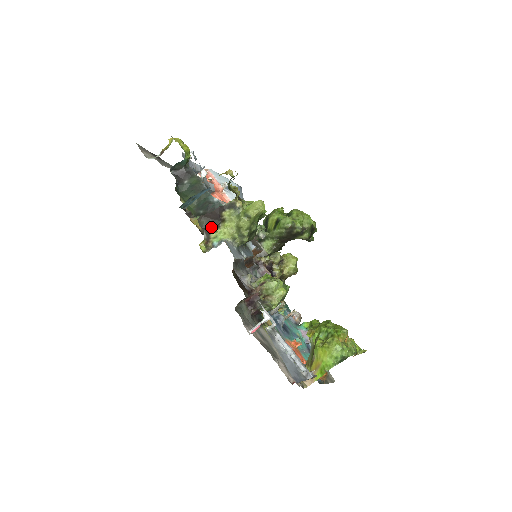
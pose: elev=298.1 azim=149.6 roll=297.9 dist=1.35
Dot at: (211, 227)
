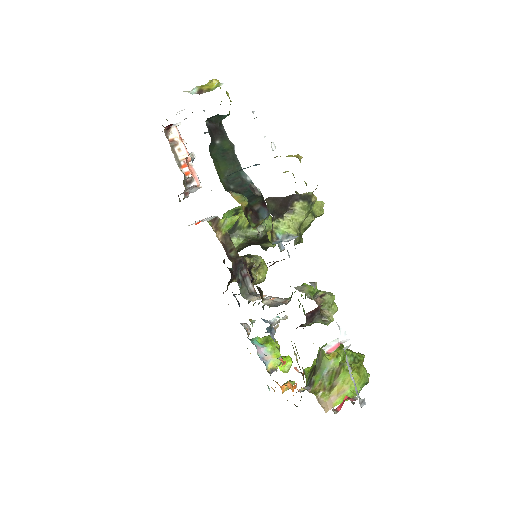
Dot at: (276, 214)
